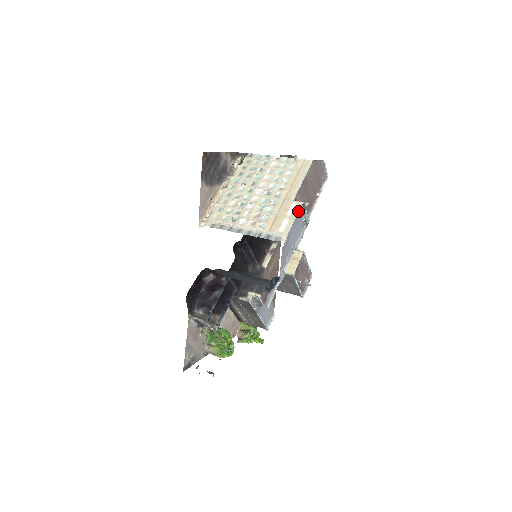
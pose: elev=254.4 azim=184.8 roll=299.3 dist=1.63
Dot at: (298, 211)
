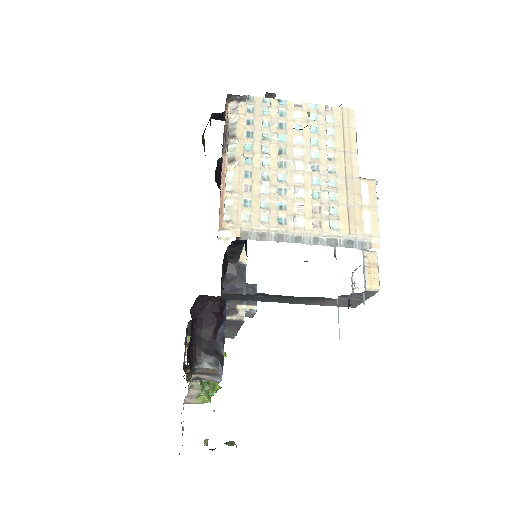
Dot at: (376, 196)
